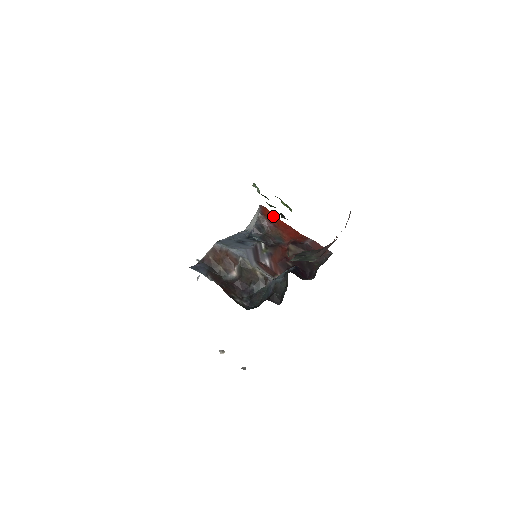
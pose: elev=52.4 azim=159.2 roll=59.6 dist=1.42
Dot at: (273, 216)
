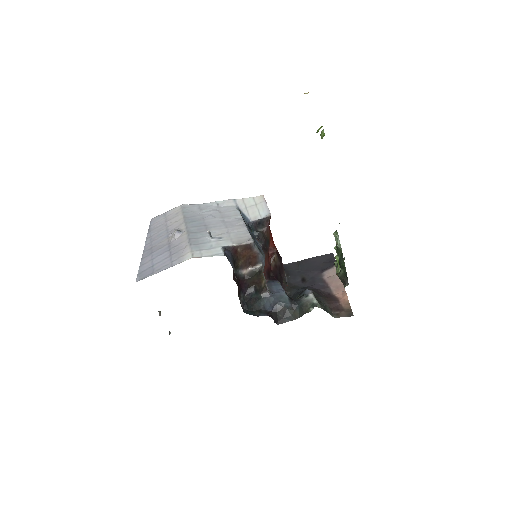
Dot at: occluded
